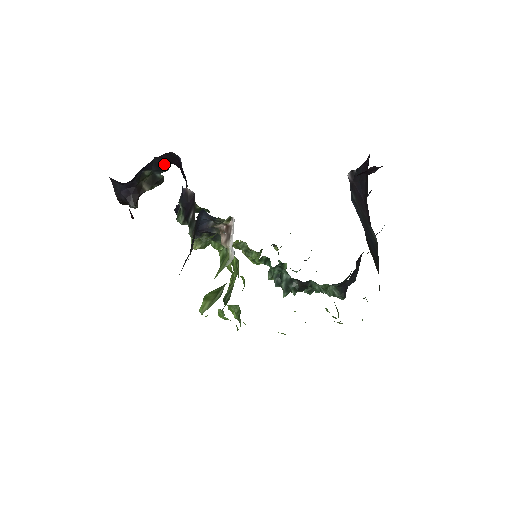
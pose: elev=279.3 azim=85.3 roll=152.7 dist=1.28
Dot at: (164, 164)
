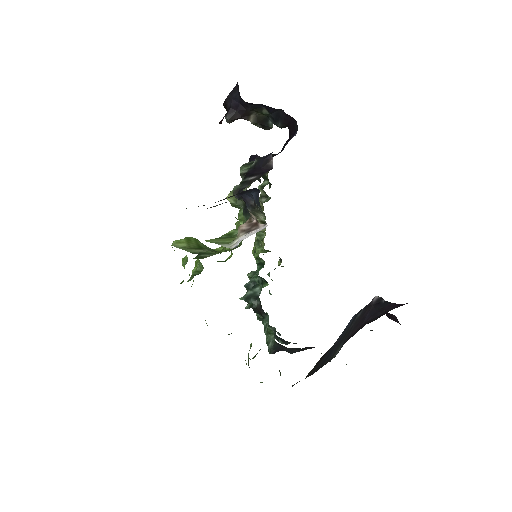
Dot at: (283, 121)
